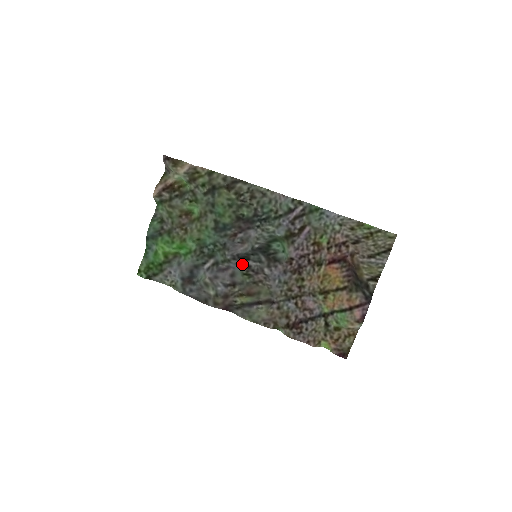
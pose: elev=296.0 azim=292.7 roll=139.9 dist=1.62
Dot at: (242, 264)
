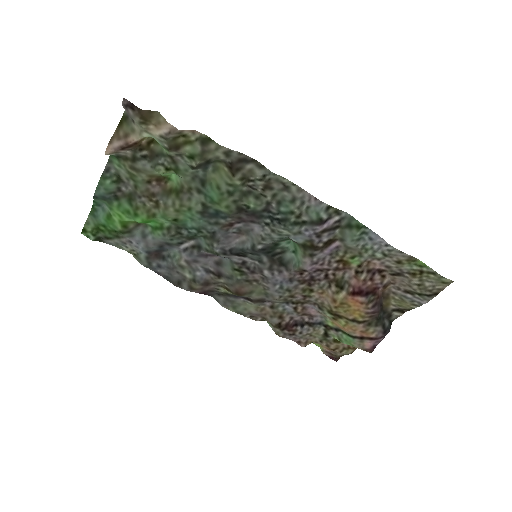
Dot at: (234, 258)
